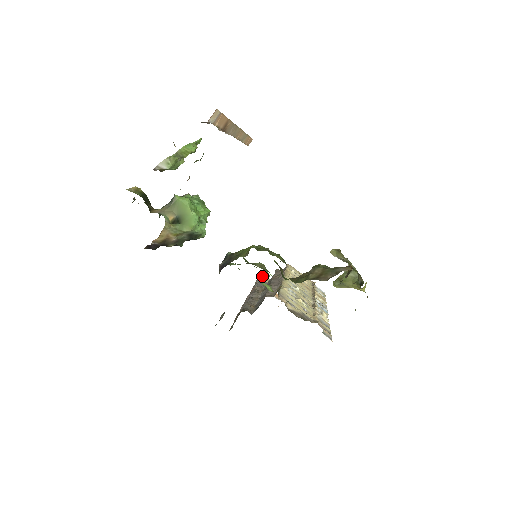
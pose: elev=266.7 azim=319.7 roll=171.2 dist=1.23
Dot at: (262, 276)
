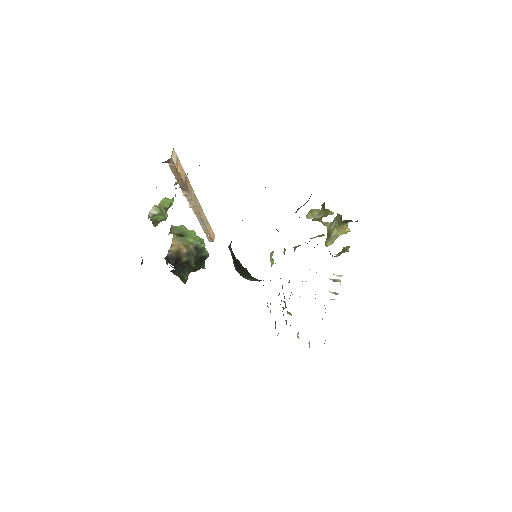
Dot at: occluded
